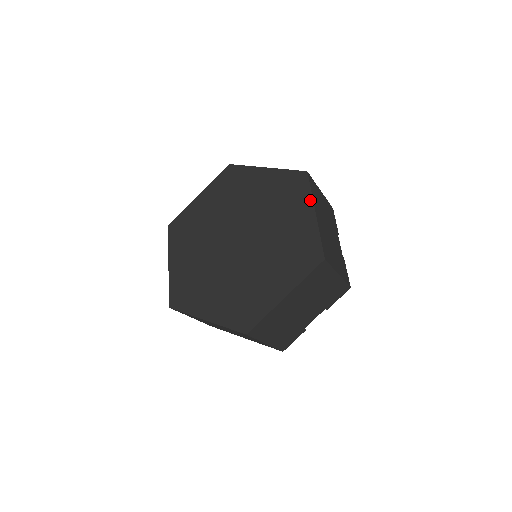
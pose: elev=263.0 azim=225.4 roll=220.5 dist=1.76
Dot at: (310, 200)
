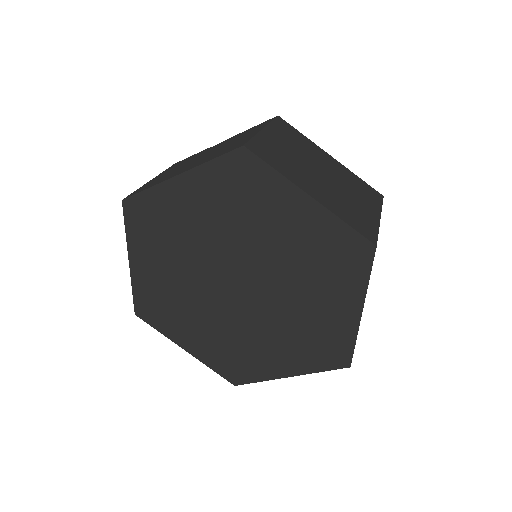
Dot at: (362, 292)
